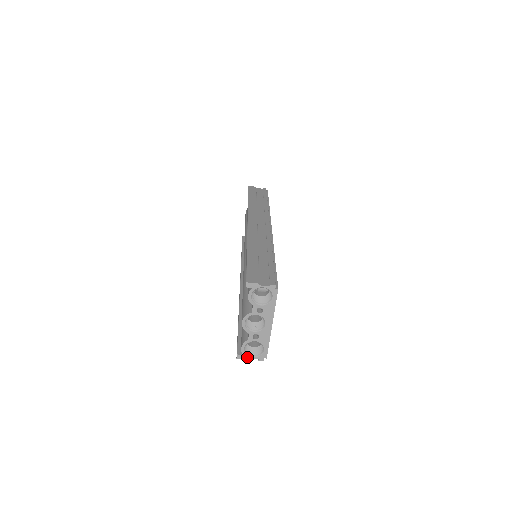
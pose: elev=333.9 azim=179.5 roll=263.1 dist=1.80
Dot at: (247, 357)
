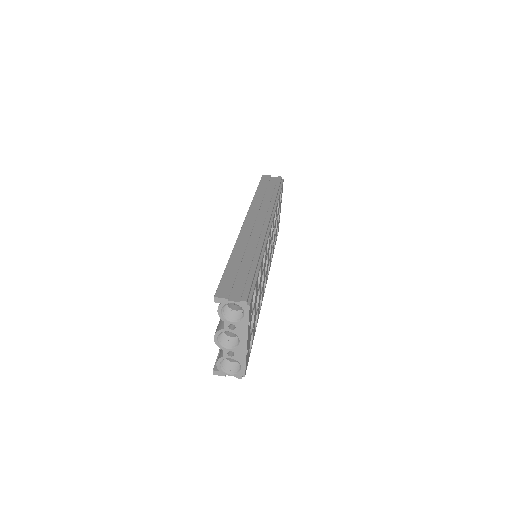
Dot at: (224, 374)
